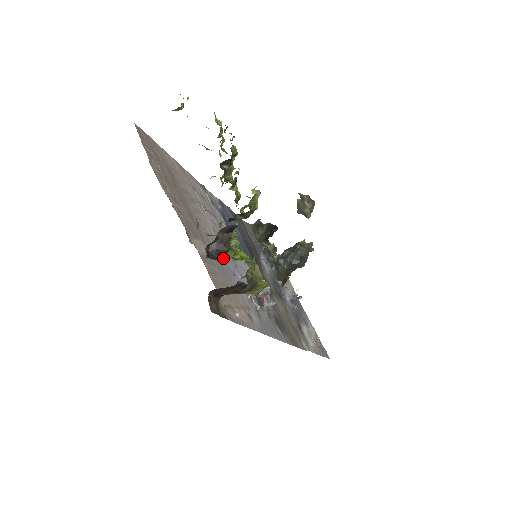
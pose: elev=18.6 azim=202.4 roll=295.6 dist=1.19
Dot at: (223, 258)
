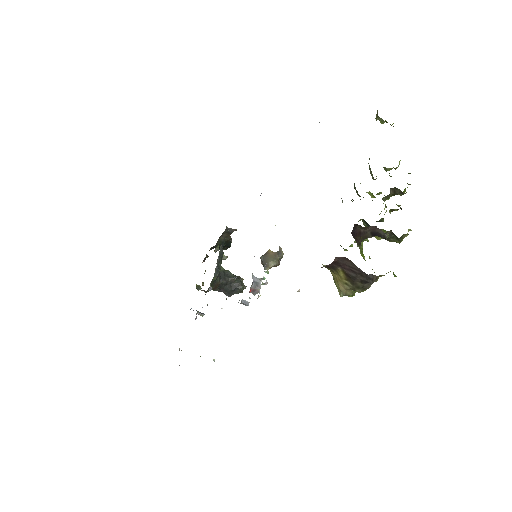
Dot at: occluded
